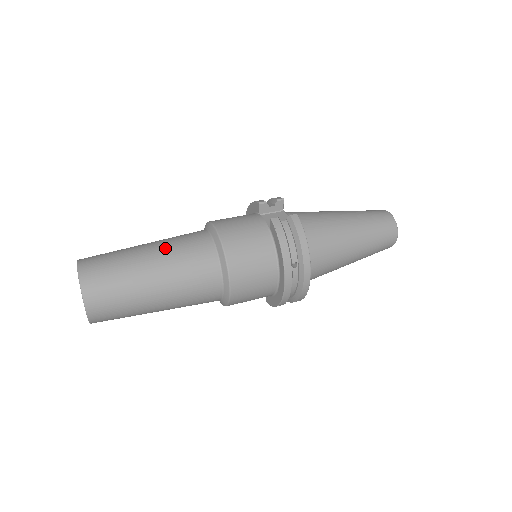
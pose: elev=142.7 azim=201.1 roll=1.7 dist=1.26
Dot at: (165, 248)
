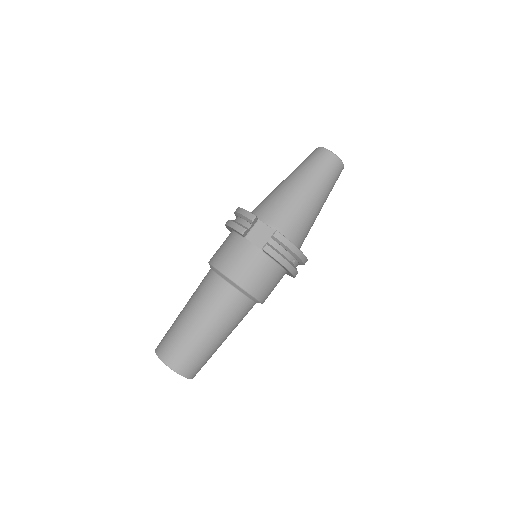
Dot at: (206, 314)
